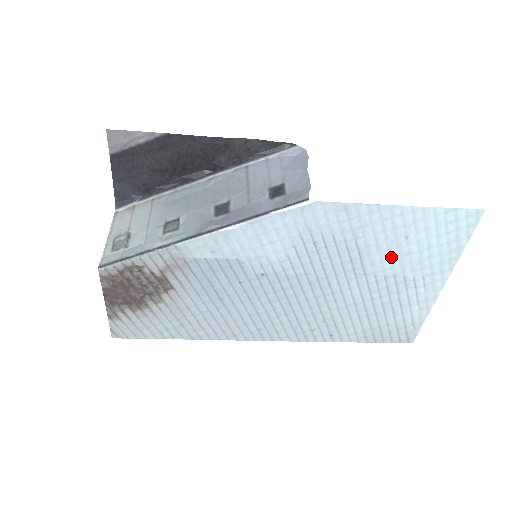
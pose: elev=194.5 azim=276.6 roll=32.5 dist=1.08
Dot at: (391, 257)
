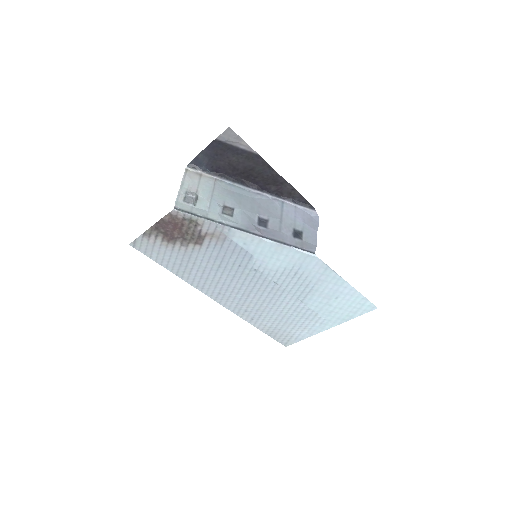
Dot at: (321, 302)
